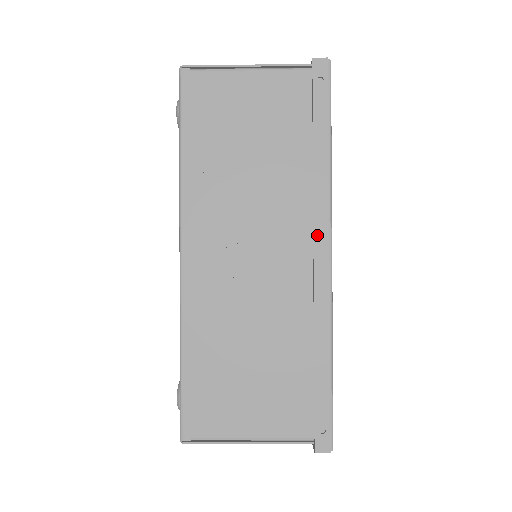
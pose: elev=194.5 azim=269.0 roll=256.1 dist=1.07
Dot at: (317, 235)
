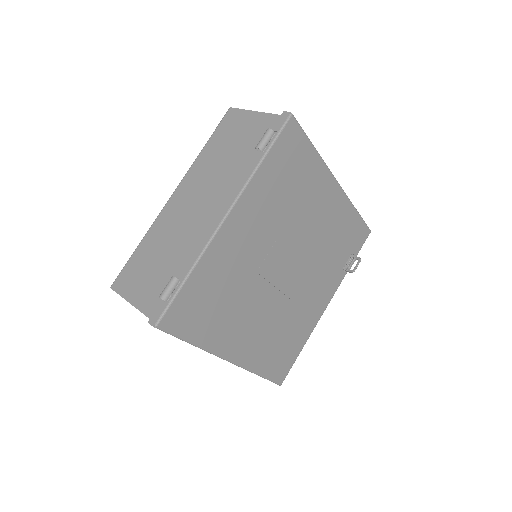
Dot at: occluded
